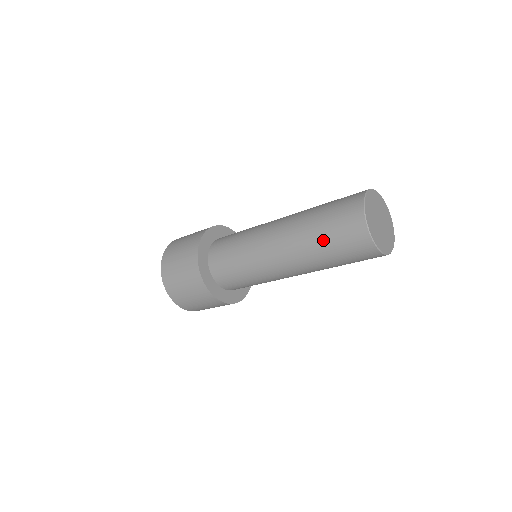
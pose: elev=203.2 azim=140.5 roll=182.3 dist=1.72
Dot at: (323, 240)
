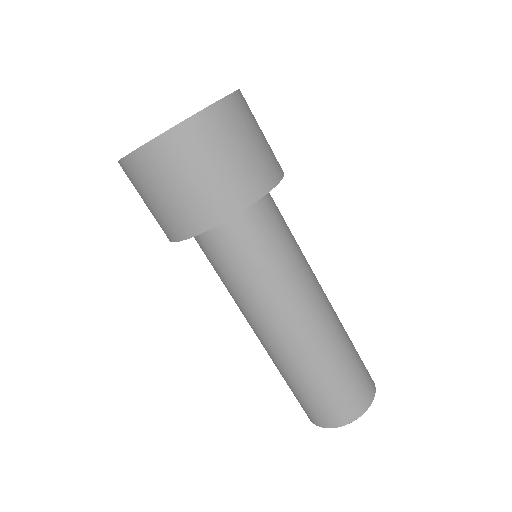
Dot at: (306, 388)
